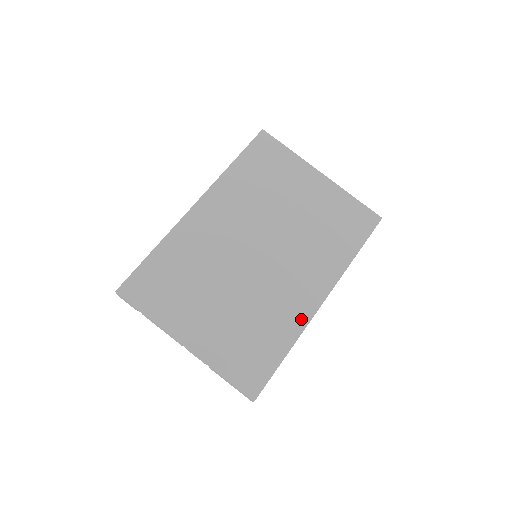
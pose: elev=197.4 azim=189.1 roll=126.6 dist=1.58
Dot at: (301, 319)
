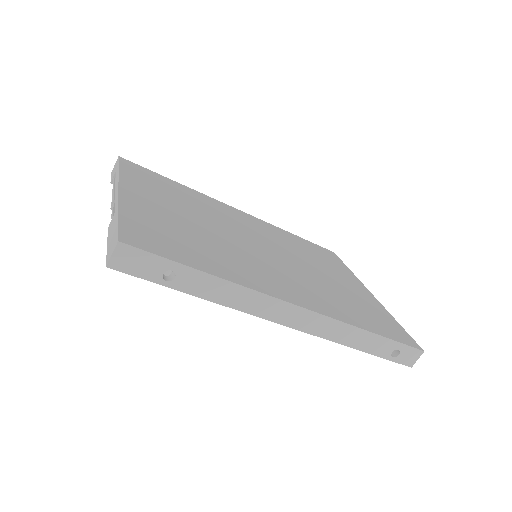
Dot at: (258, 285)
